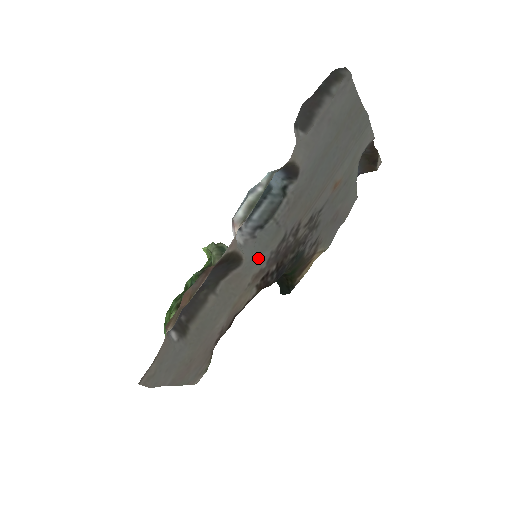
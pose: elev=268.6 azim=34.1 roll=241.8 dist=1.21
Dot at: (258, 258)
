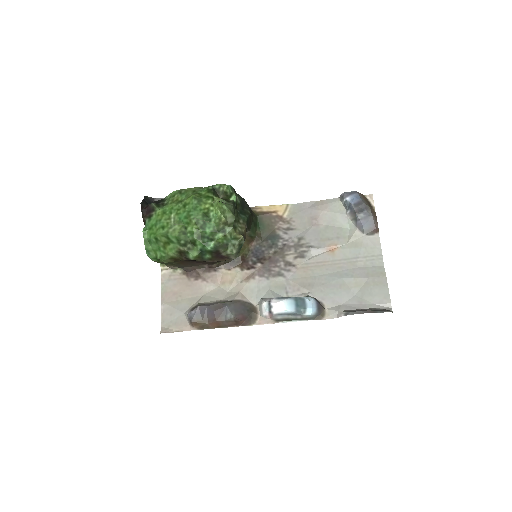
Dot at: (260, 289)
